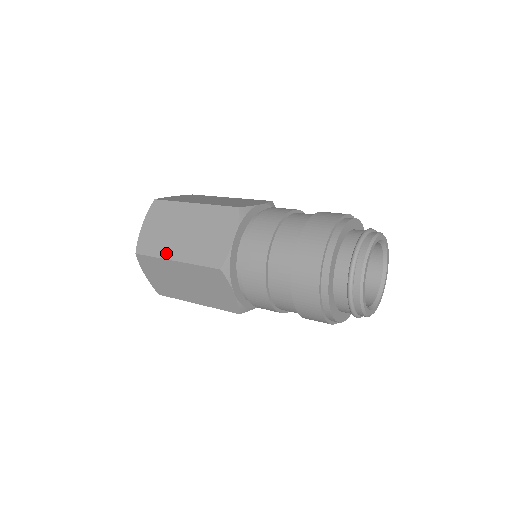
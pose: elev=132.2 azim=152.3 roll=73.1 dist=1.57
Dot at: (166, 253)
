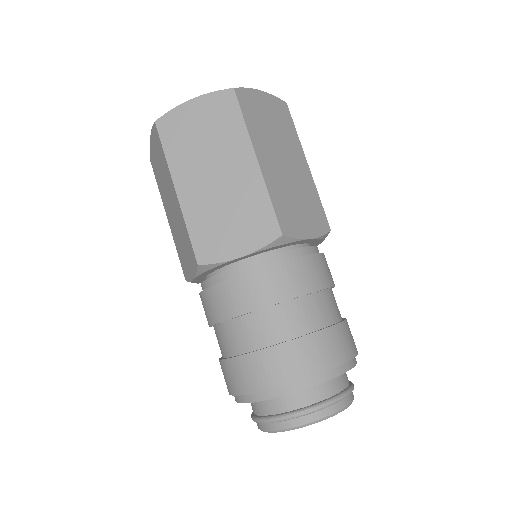
Dot at: (178, 170)
